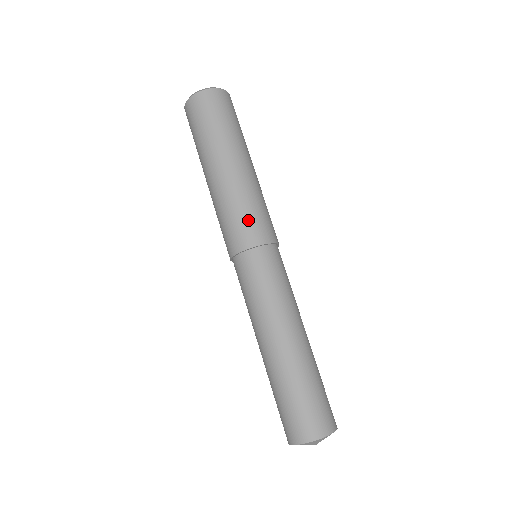
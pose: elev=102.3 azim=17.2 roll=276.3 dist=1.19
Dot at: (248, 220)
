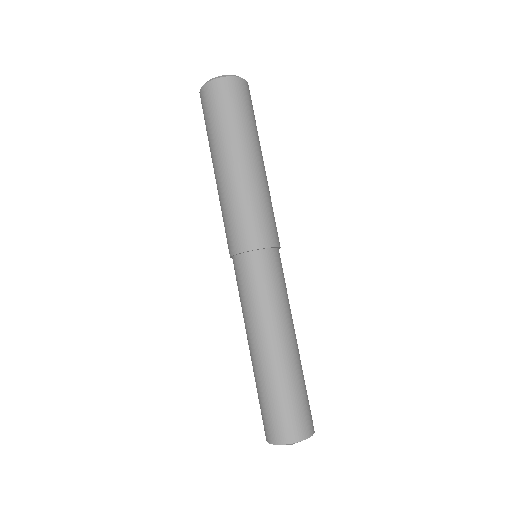
Dot at: (271, 220)
